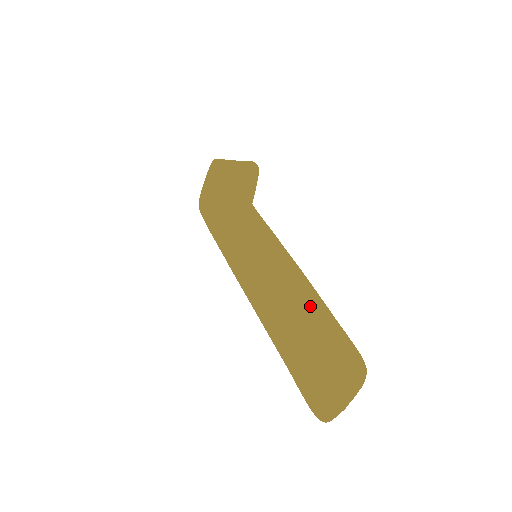
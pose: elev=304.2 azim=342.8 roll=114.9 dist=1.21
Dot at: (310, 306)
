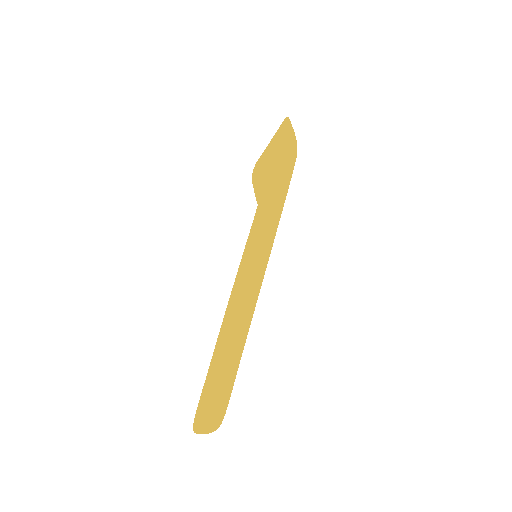
Dot at: (222, 343)
